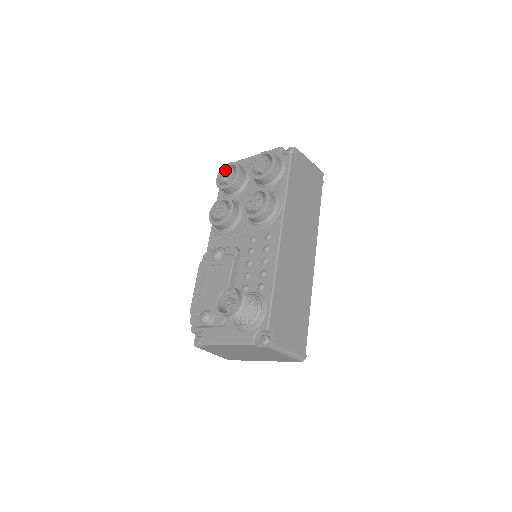
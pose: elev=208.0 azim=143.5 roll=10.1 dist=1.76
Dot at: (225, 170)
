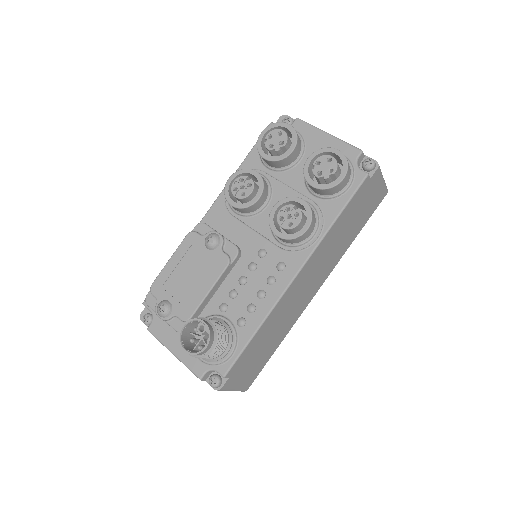
Dot at: (277, 133)
